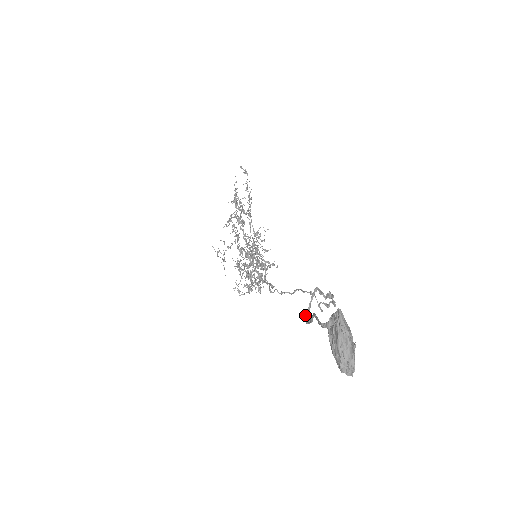
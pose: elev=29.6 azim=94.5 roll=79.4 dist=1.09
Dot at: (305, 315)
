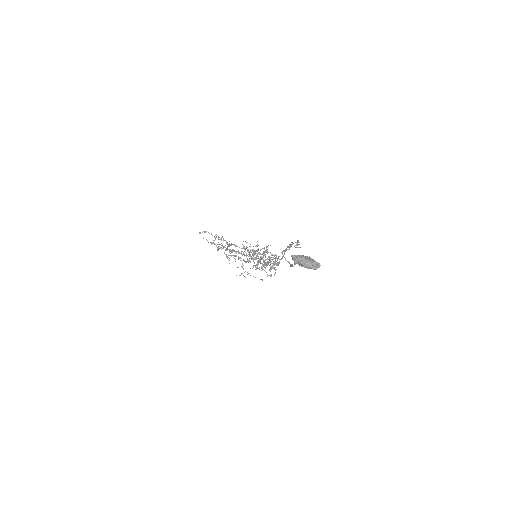
Dot at: occluded
